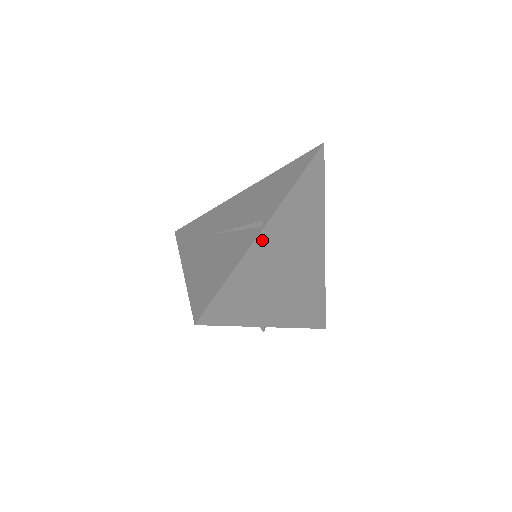
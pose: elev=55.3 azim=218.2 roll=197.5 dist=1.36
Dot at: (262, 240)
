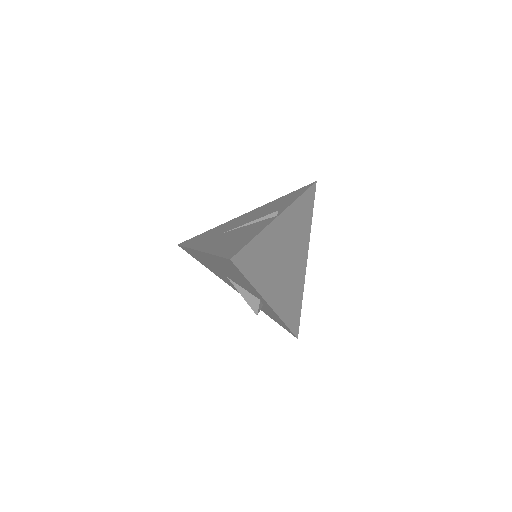
Dot at: (276, 225)
